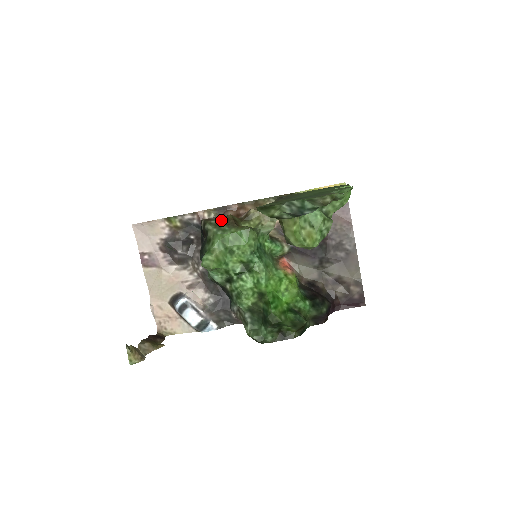
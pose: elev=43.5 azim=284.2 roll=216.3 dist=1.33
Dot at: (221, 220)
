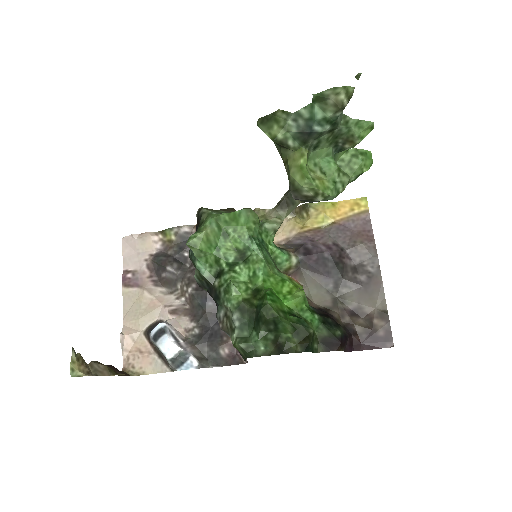
Dot at: (220, 209)
